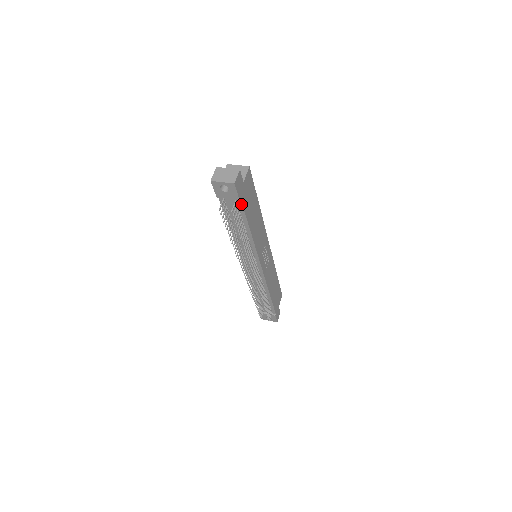
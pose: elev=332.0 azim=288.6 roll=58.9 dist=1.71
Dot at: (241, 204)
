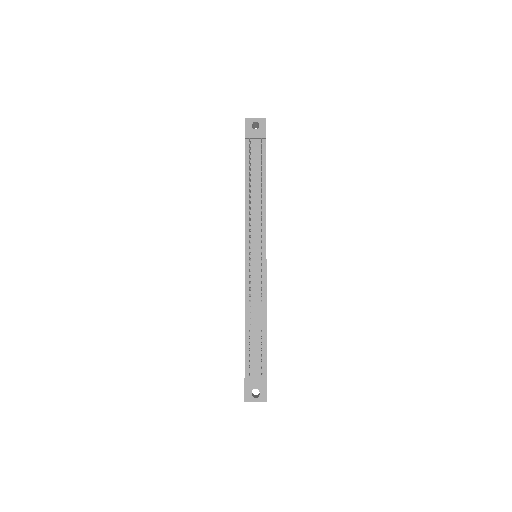
Dot at: (265, 147)
